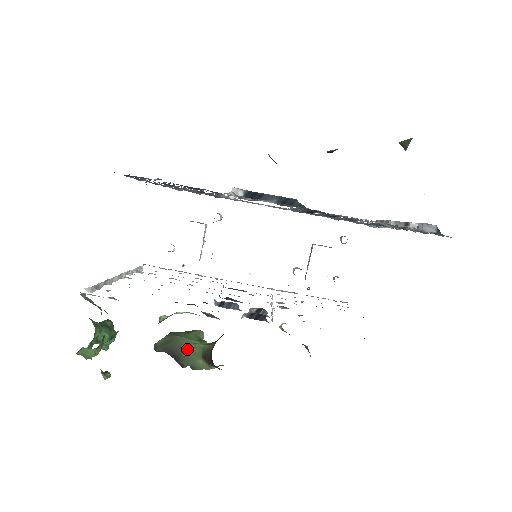
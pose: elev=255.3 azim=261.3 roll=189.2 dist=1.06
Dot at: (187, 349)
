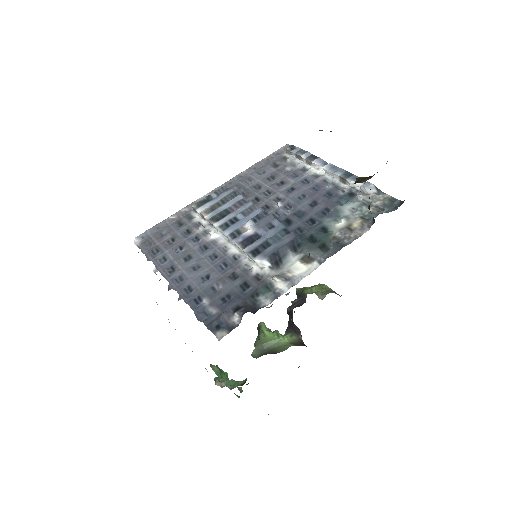
Dot at: (278, 347)
